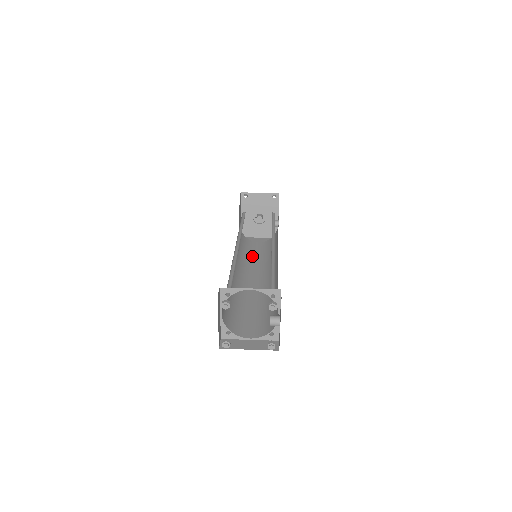
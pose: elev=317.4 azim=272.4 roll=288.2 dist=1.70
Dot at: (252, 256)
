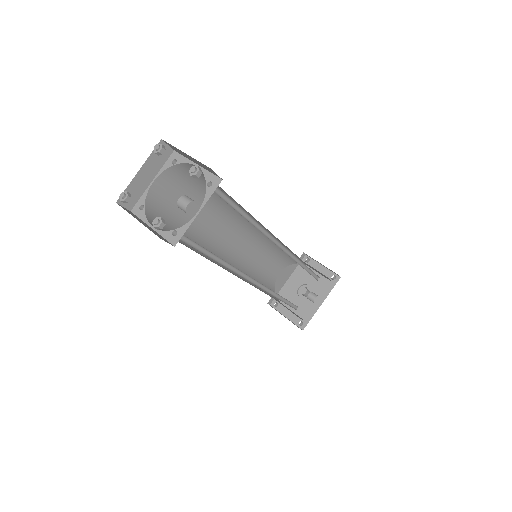
Dot at: occluded
